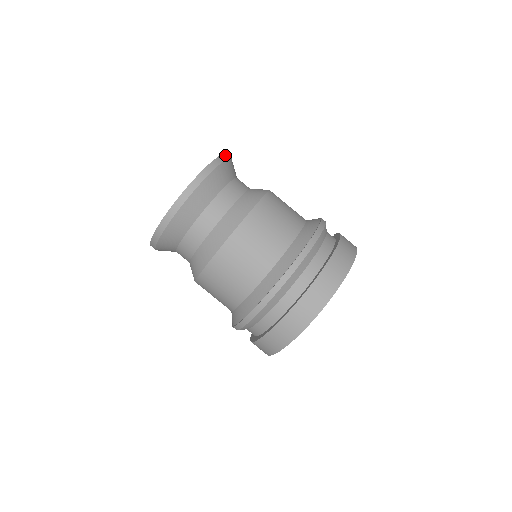
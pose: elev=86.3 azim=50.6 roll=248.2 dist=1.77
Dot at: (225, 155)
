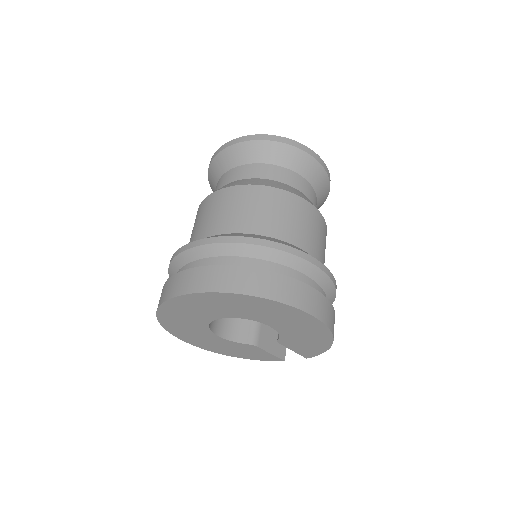
Dot at: occluded
